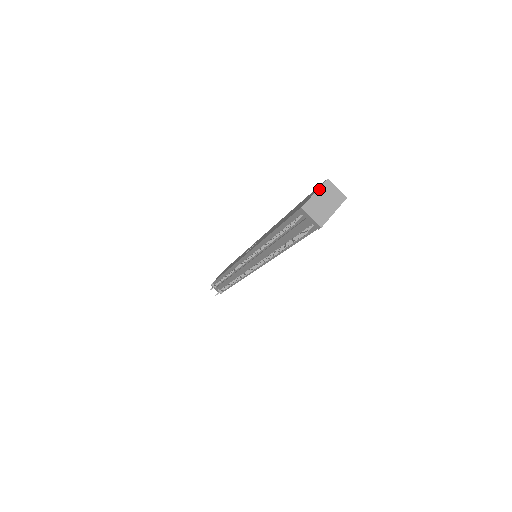
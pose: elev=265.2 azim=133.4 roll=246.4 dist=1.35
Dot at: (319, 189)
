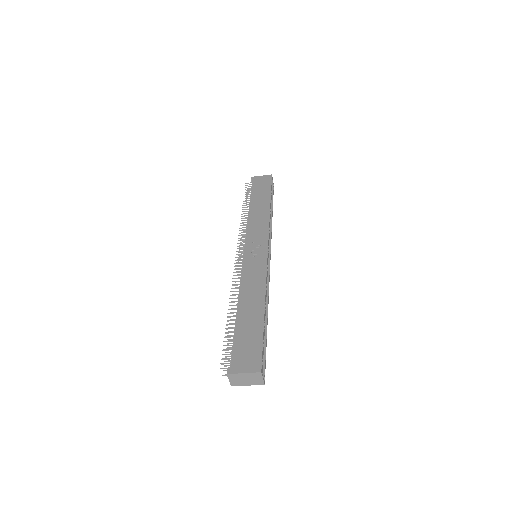
Dot at: (249, 373)
